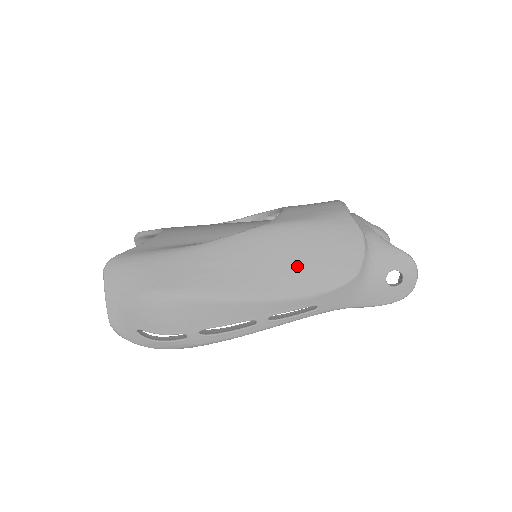
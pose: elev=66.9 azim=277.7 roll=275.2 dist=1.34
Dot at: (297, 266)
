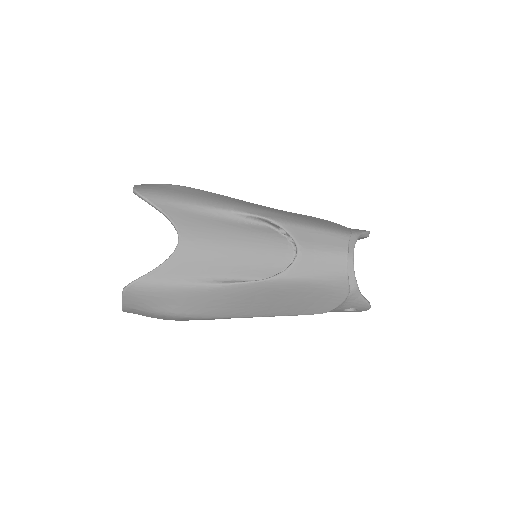
Dot at: (288, 304)
